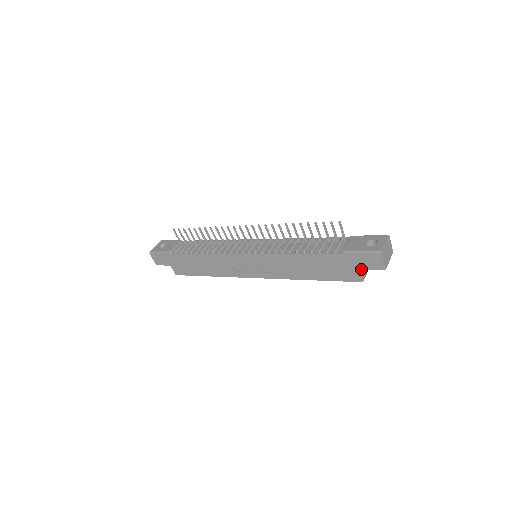
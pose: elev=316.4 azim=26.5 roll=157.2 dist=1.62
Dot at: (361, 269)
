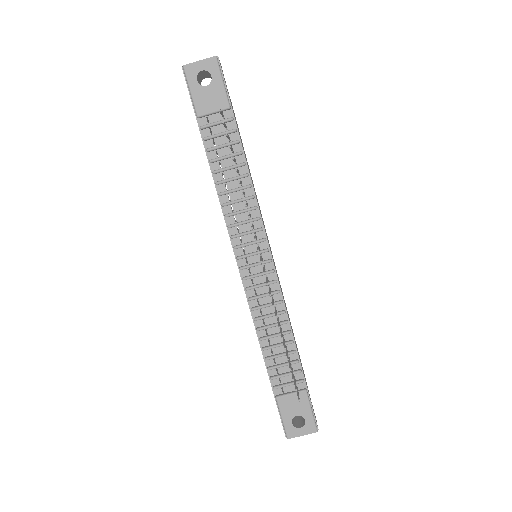
Dot at: occluded
